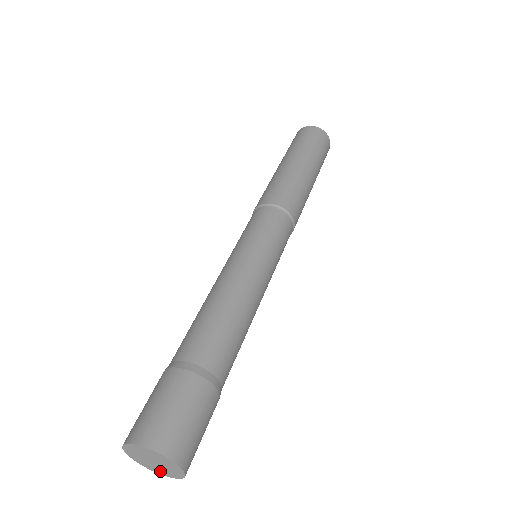
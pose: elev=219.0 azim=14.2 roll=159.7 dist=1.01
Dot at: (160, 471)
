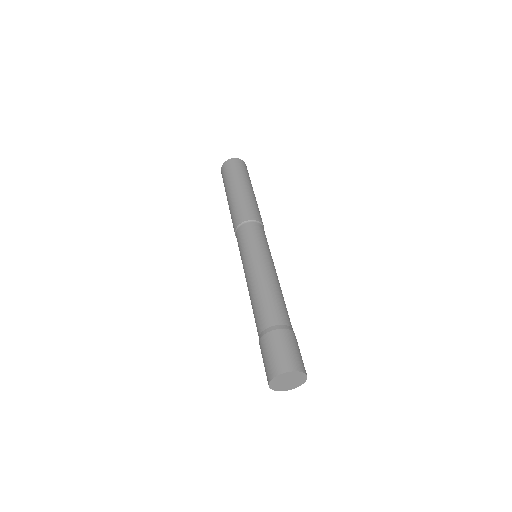
Dot at: (277, 387)
